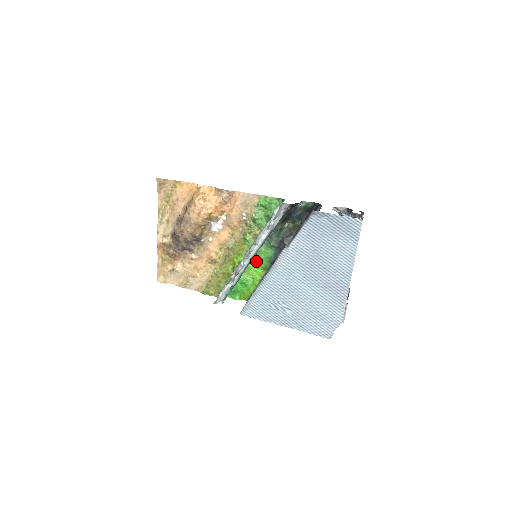
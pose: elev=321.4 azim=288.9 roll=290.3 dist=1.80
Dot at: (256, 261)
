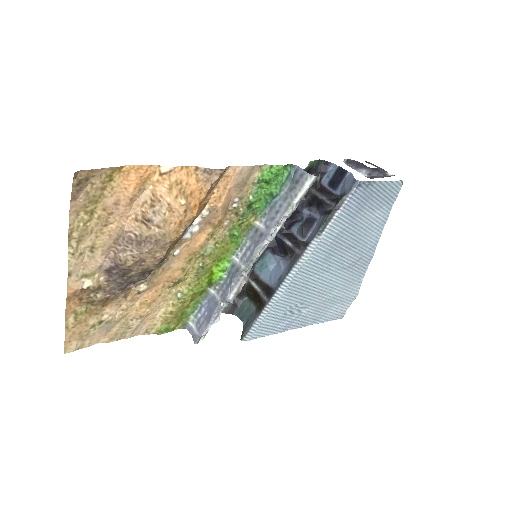
Dot at: occluded
